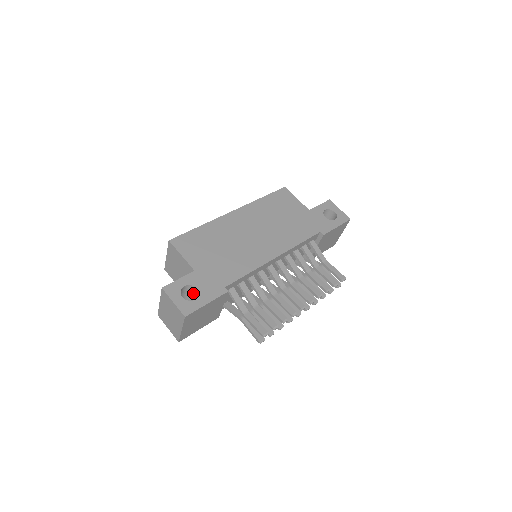
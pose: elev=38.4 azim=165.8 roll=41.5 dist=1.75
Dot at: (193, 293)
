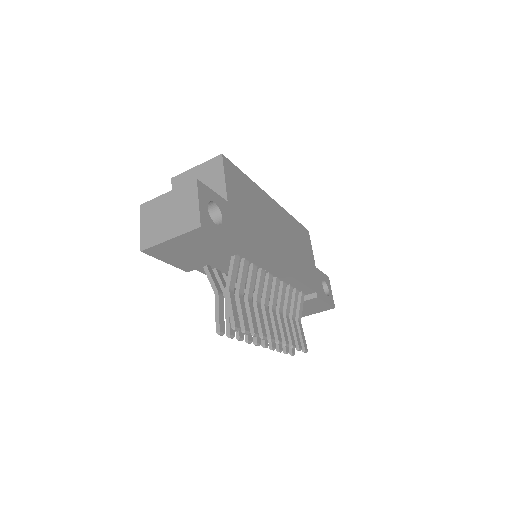
Dot at: occluded
